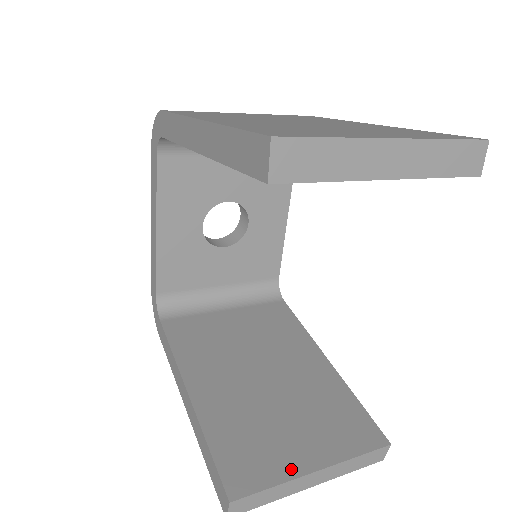
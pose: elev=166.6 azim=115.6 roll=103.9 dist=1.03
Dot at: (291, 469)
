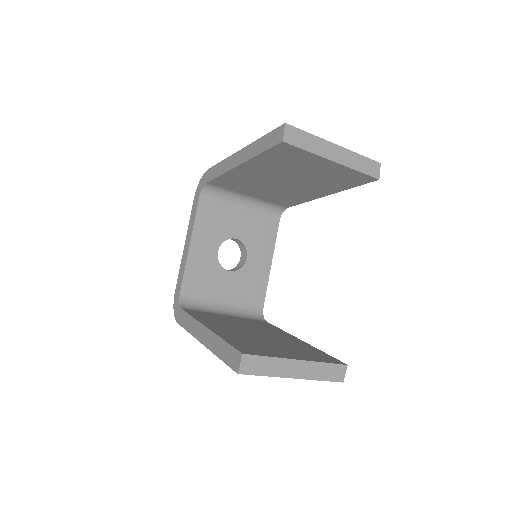
Dot at: (281, 356)
